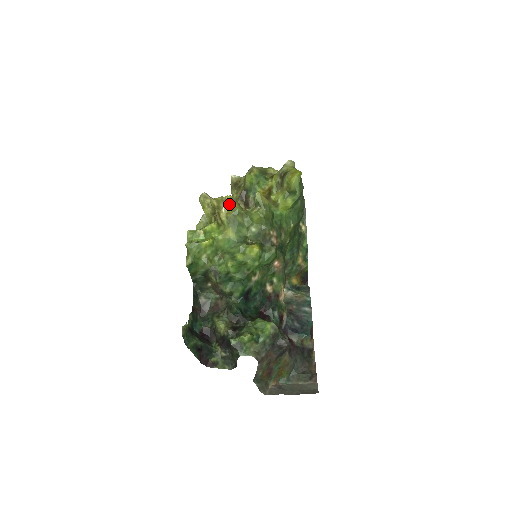
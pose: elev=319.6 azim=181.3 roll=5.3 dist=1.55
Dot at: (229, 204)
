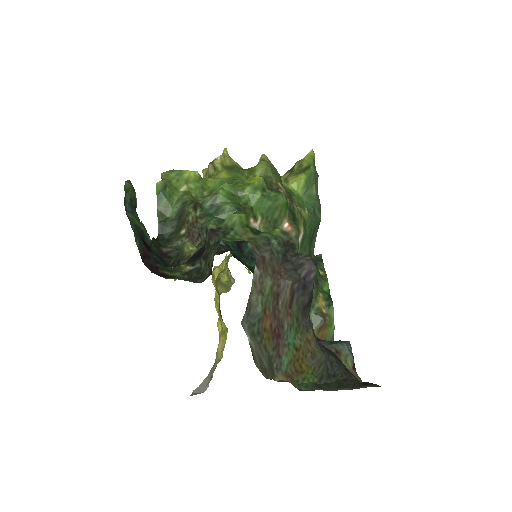
Dot at: (227, 155)
